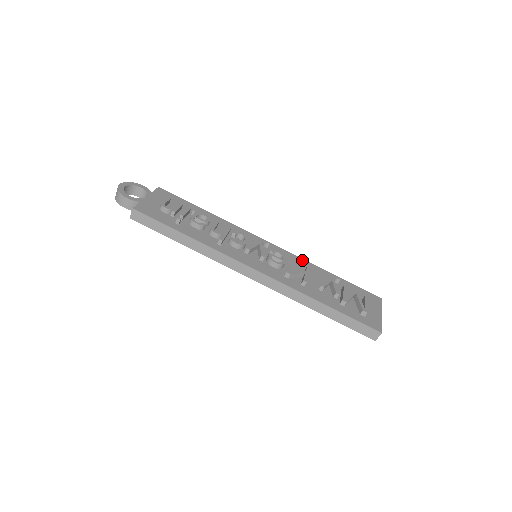
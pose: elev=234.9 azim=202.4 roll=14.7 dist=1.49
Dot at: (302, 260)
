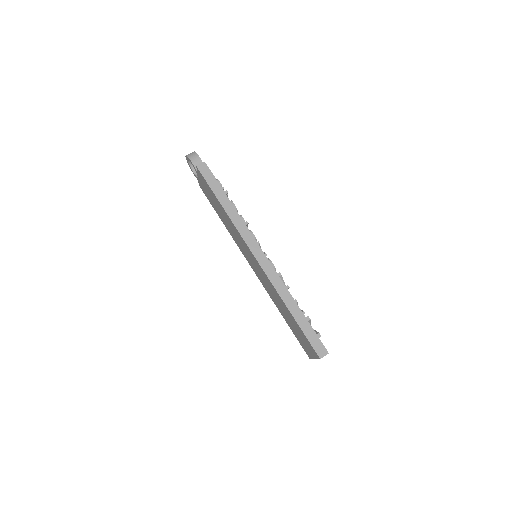
Dot at: occluded
